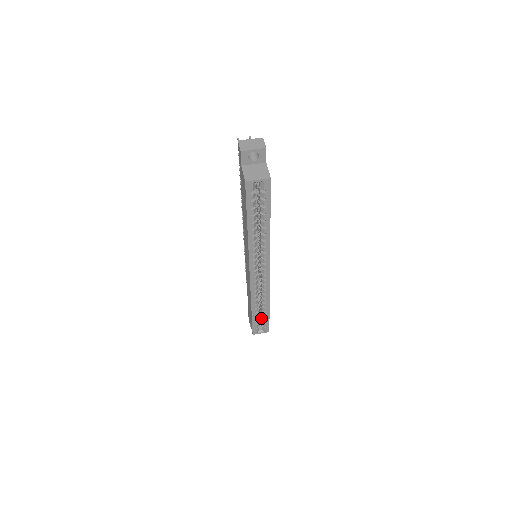
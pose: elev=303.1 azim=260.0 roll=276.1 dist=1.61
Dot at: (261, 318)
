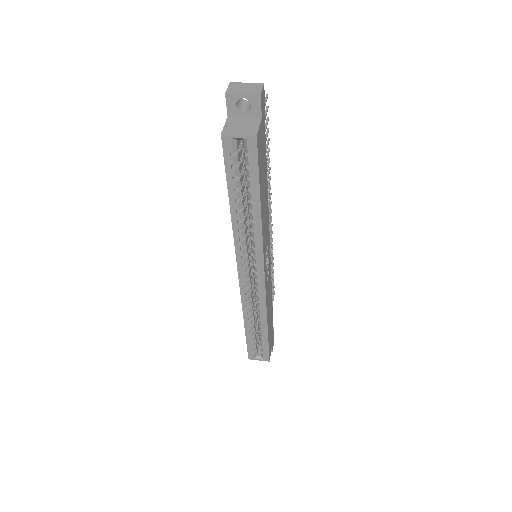
Dot at: occluded
